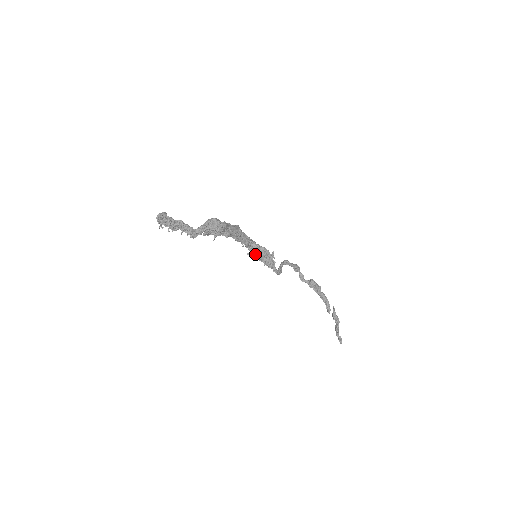
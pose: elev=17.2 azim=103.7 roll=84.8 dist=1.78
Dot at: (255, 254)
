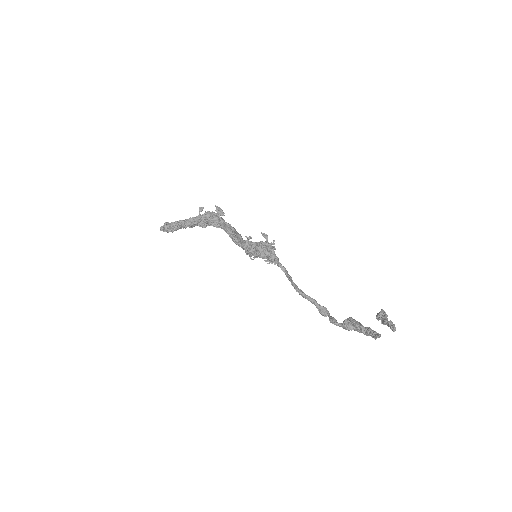
Dot at: (253, 248)
